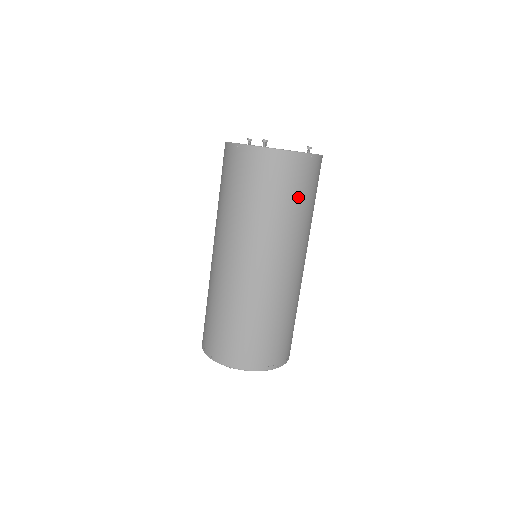
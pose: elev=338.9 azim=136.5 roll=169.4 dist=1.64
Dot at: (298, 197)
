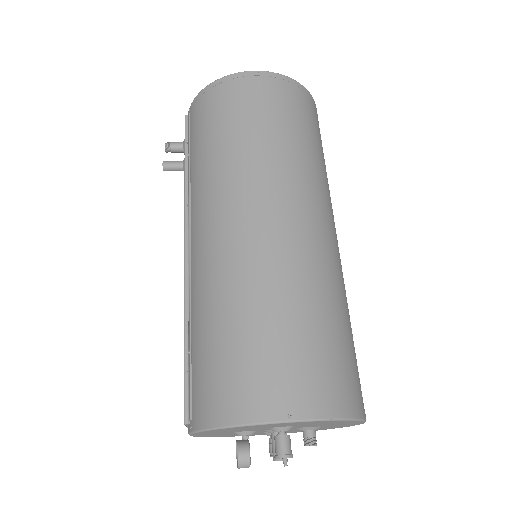
Dot at: occluded
